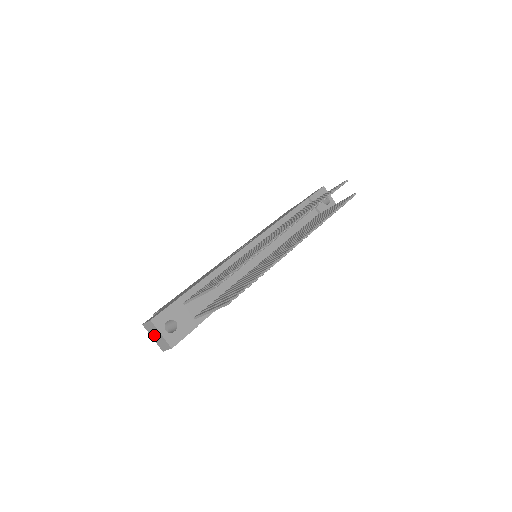
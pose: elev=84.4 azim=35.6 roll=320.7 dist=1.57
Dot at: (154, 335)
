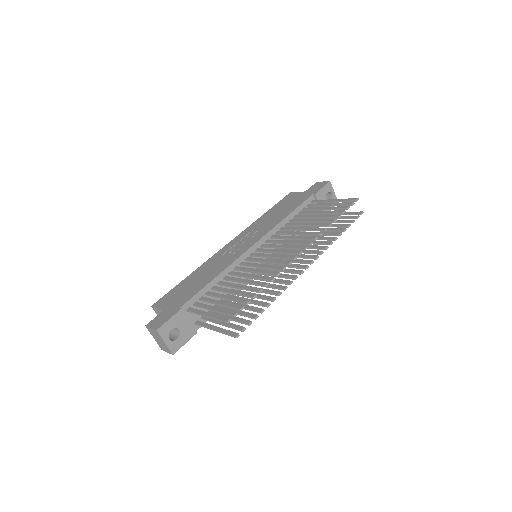
Dot at: (156, 338)
